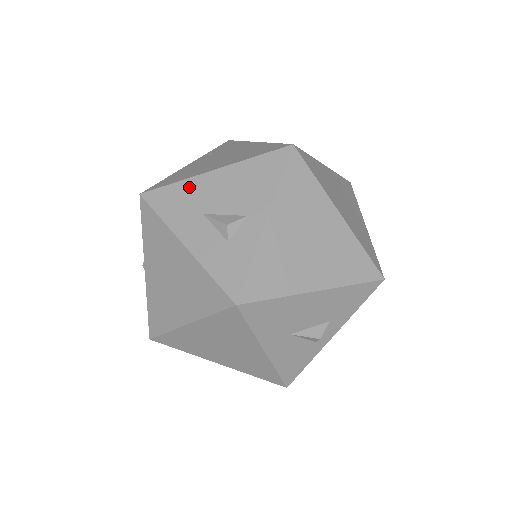
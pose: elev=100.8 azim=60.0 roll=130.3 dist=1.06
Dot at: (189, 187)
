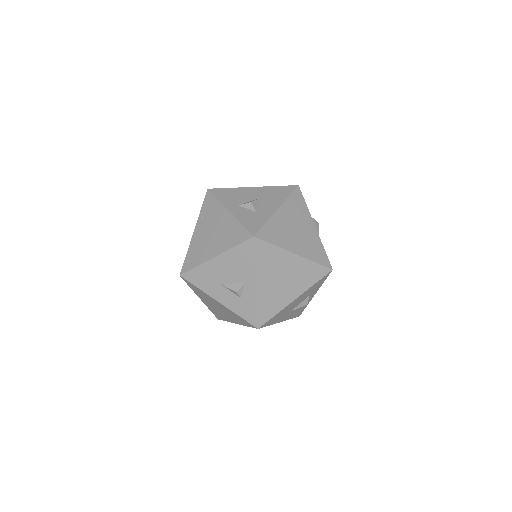
Dot at: (206, 269)
